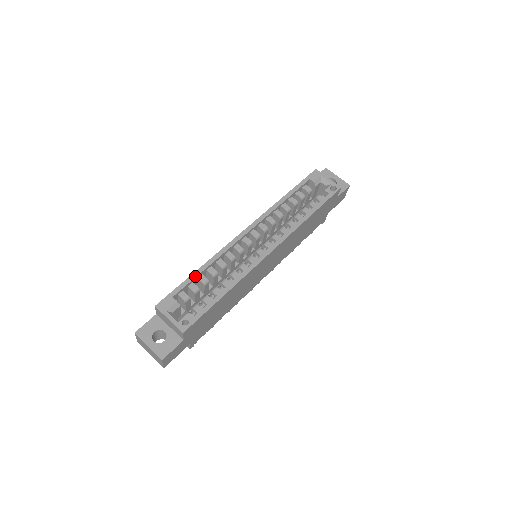
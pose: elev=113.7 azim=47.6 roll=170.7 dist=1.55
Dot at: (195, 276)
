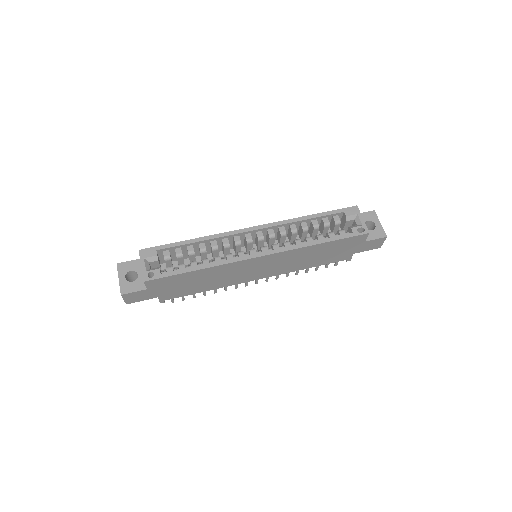
Dot at: (185, 243)
